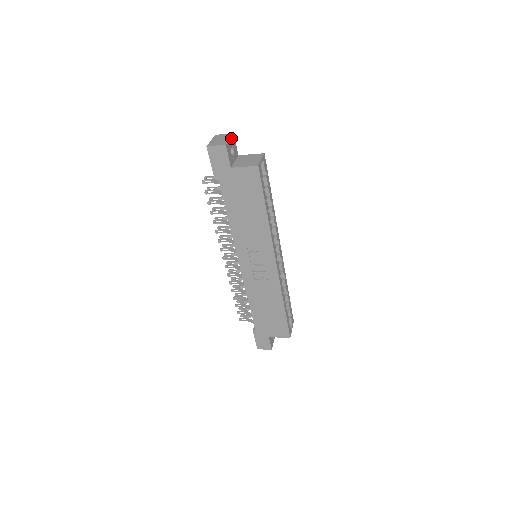
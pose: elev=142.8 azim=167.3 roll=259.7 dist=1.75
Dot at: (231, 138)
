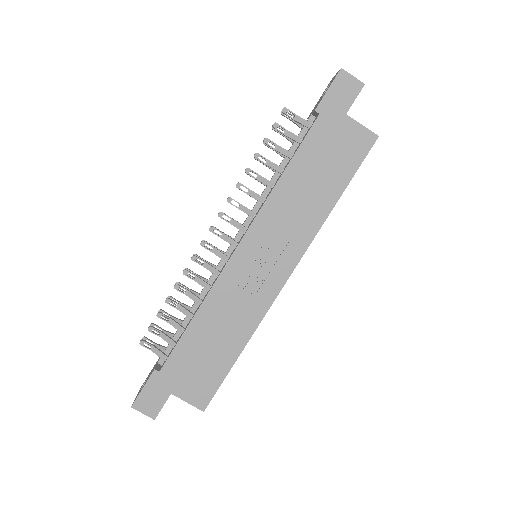
Dot at: occluded
